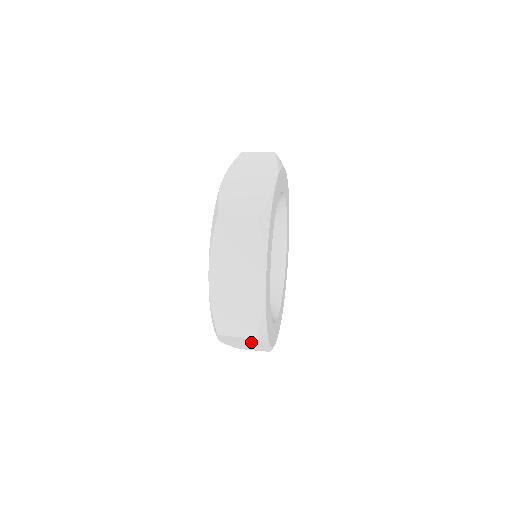
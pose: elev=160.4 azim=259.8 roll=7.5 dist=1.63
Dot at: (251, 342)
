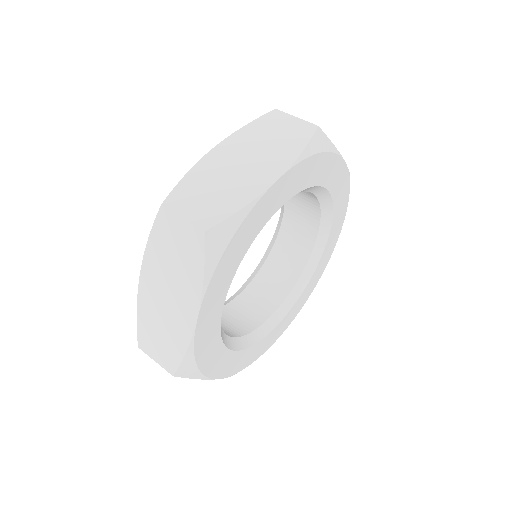
Dot at: occluded
